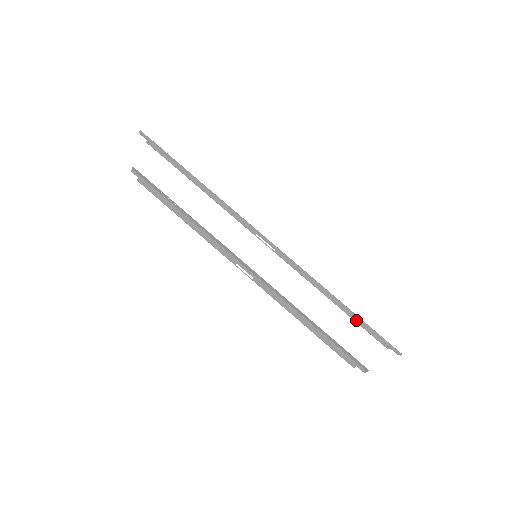
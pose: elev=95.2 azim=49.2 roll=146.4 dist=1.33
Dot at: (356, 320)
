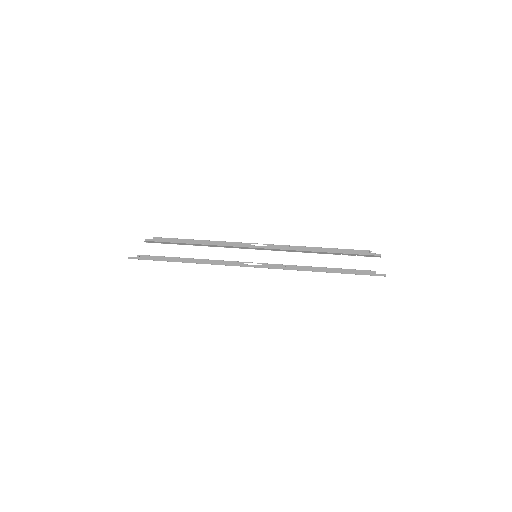
Dot at: (341, 250)
